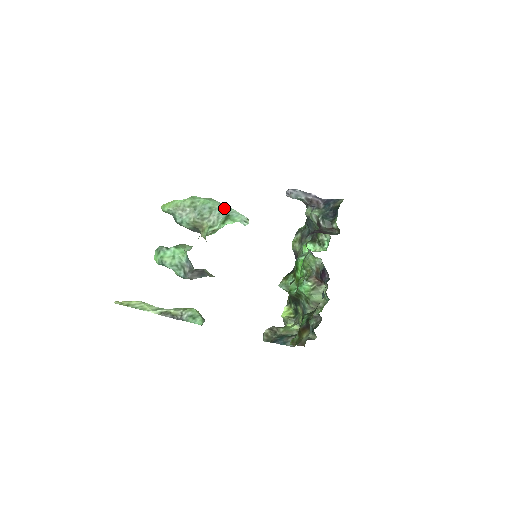
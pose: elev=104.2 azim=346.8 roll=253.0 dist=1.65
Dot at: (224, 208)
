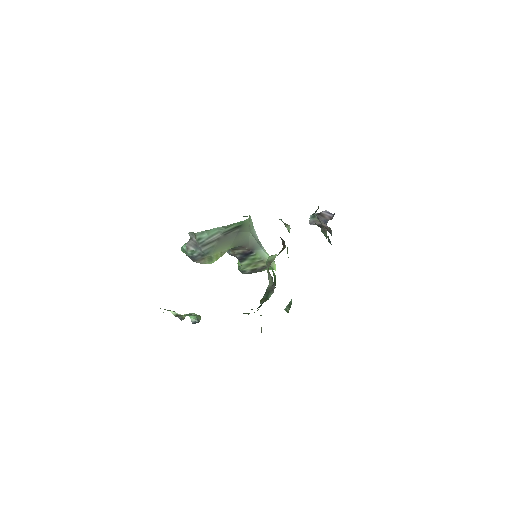
Dot at: occluded
